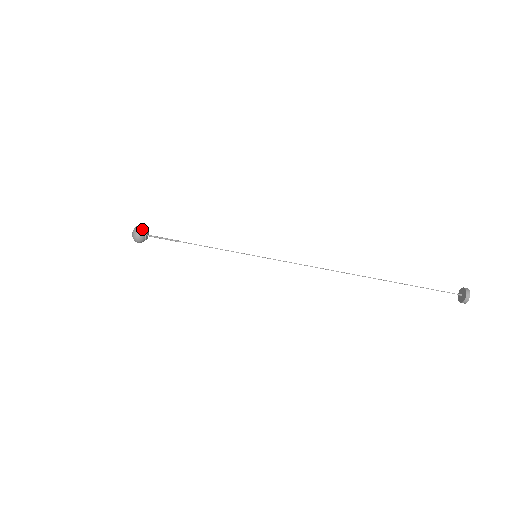
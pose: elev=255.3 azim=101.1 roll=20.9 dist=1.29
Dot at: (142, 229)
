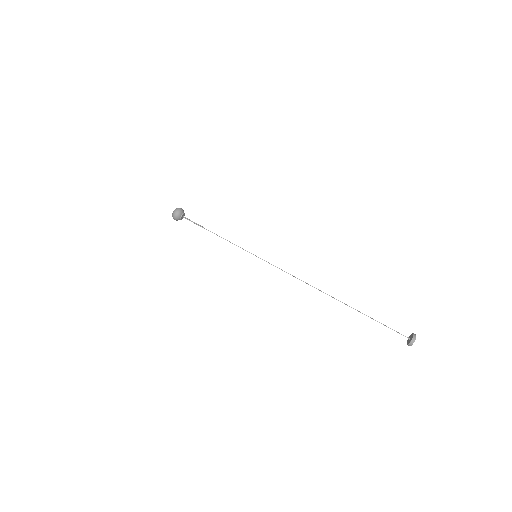
Dot at: (183, 210)
